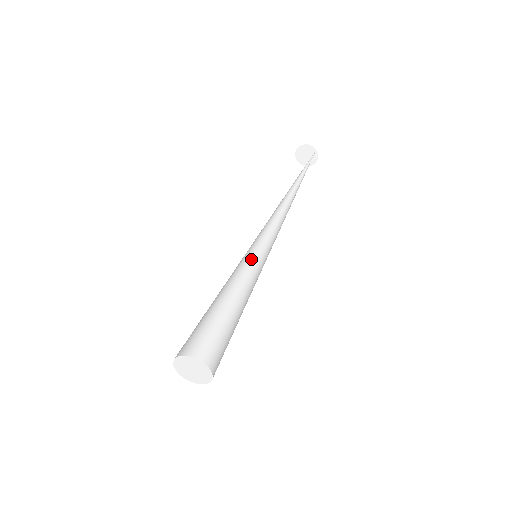
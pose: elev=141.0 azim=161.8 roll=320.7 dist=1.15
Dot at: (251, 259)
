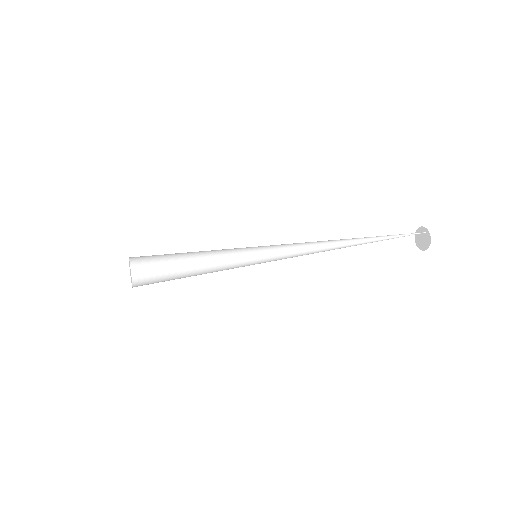
Dot at: (256, 261)
